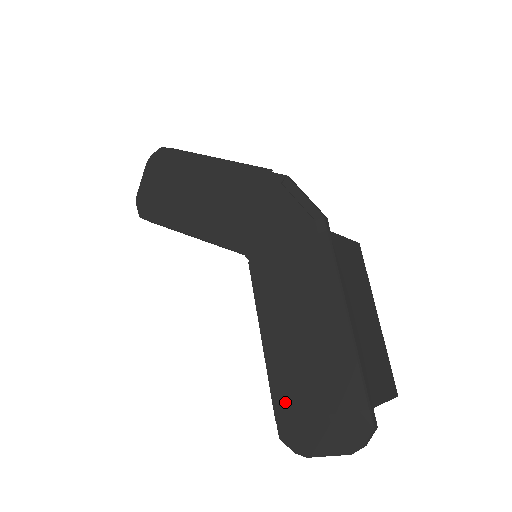
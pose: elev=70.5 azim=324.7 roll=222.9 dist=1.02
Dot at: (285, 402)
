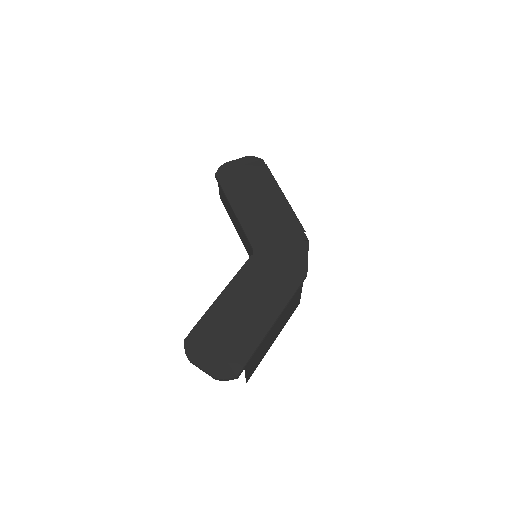
Dot at: (205, 328)
